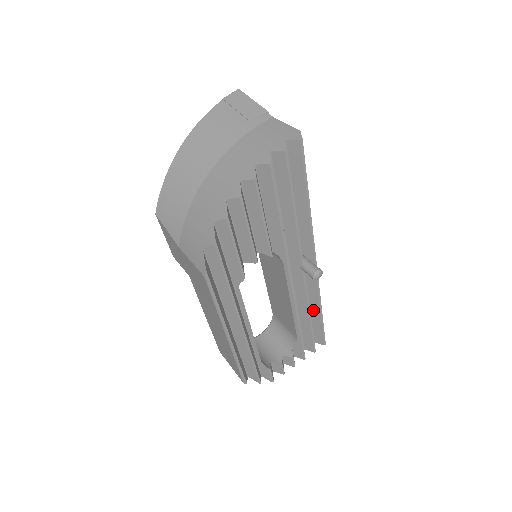
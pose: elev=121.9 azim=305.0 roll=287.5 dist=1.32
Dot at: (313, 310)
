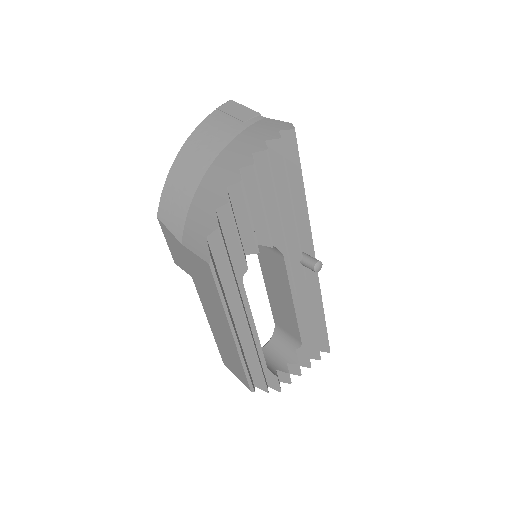
Dot at: (315, 313)
